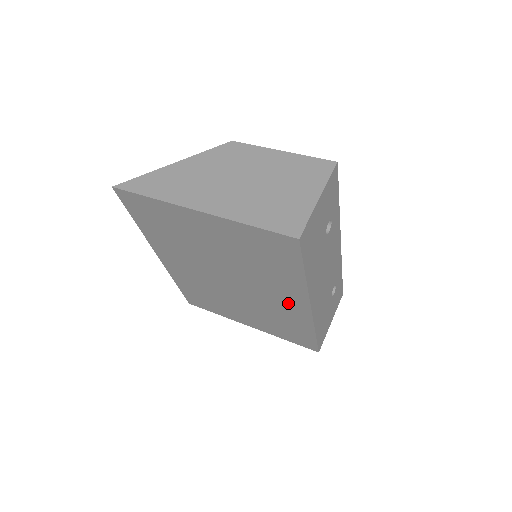
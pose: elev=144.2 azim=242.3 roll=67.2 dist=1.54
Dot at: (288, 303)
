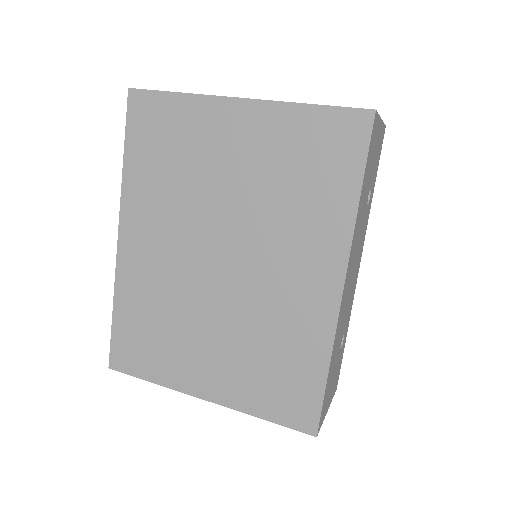
Dot at: (307, 287)
